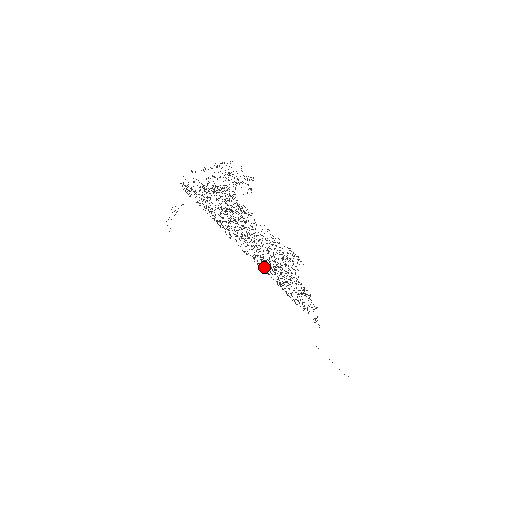
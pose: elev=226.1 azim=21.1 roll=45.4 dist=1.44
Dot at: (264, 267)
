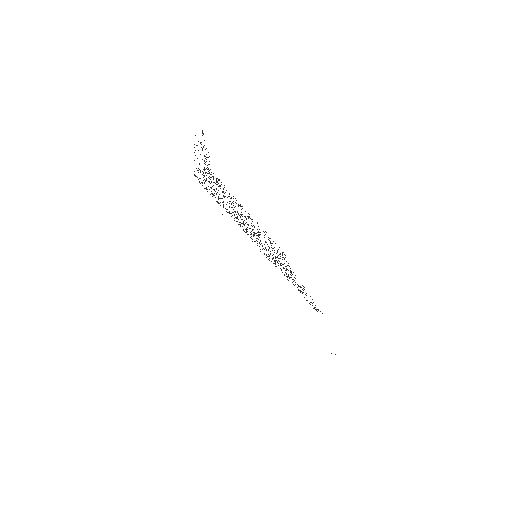
Dot at: occluded
